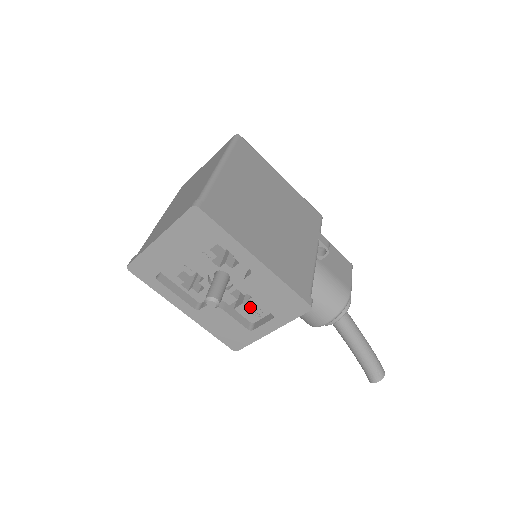
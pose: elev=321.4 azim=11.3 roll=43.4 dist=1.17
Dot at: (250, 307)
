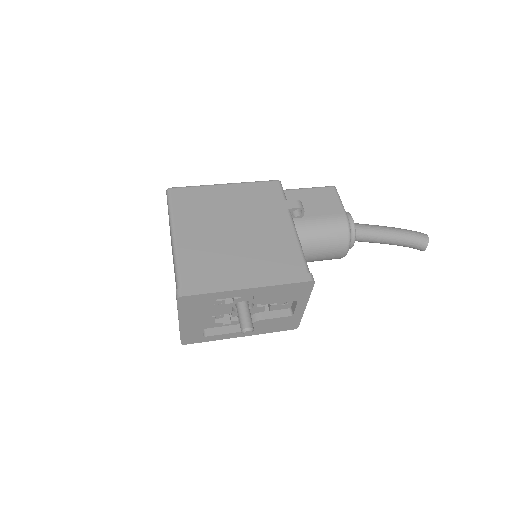
Dot at: (278, 303)
